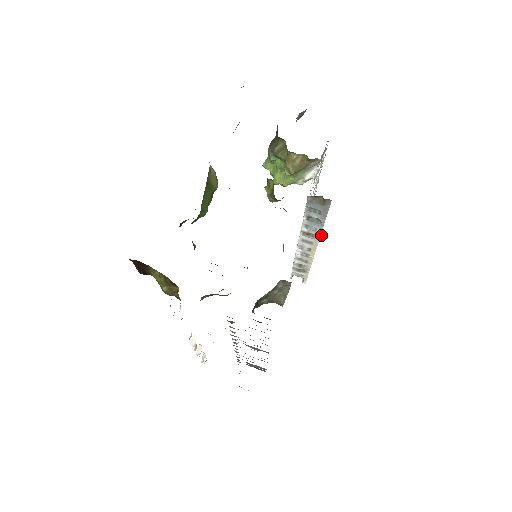
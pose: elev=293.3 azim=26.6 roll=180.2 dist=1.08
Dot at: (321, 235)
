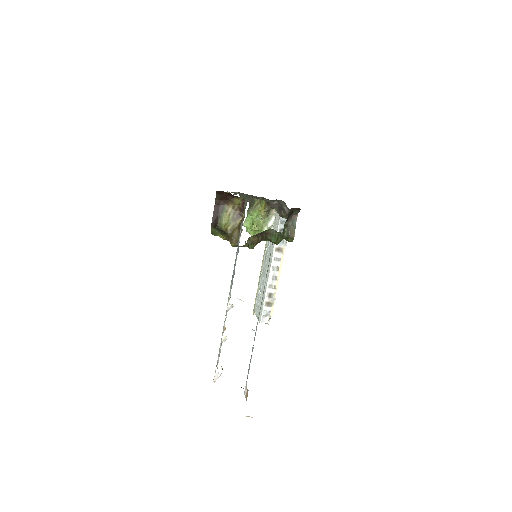
Dot at: occluded
